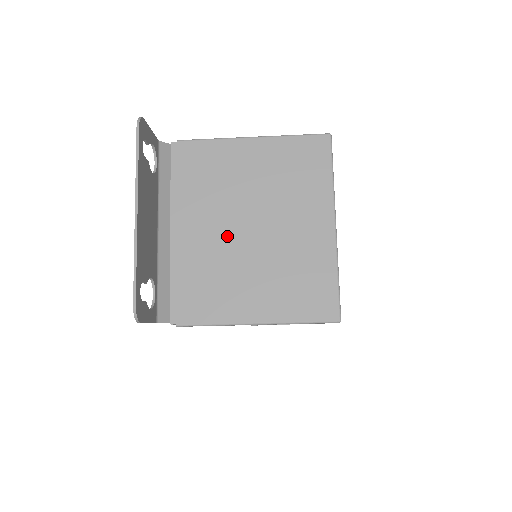
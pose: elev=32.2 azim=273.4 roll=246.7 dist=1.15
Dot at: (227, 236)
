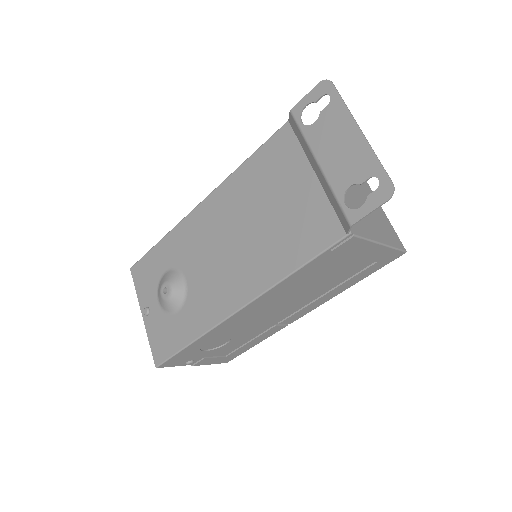
Dot at: occluded
